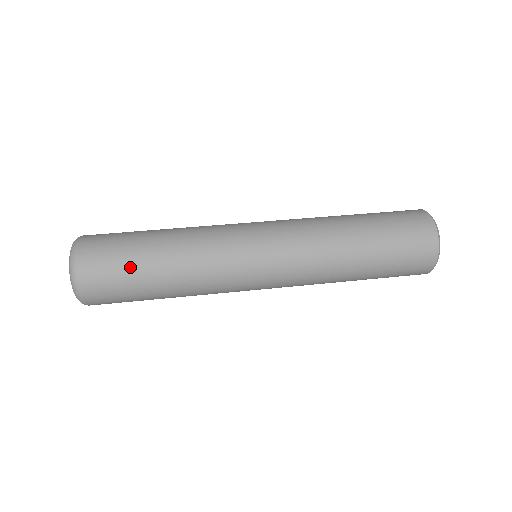
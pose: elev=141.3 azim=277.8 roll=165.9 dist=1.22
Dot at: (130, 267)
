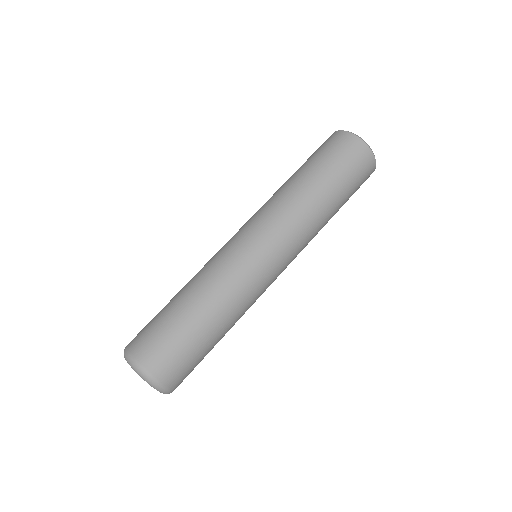
Dot at: (197, 350)
